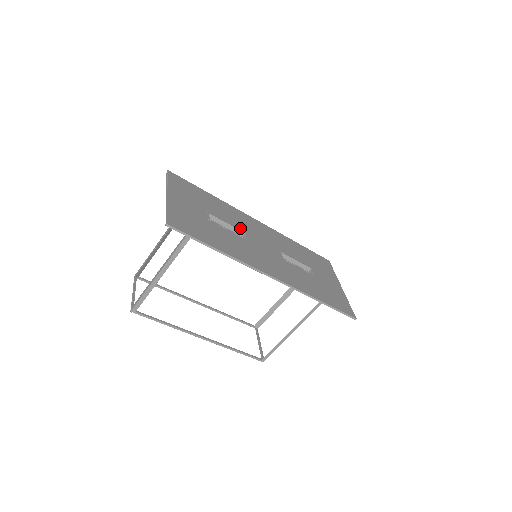
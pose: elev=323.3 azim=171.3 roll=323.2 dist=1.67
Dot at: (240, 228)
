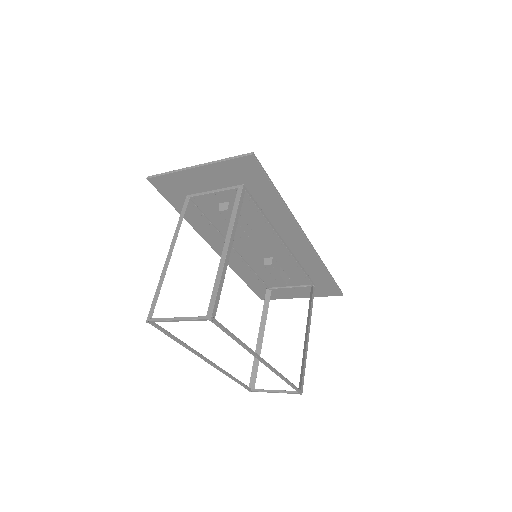
Dot at: occluded
